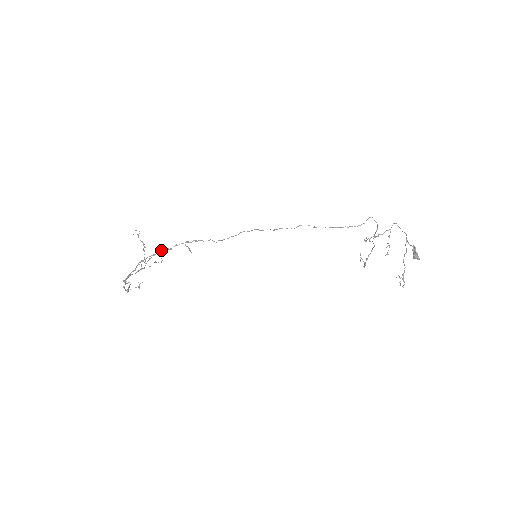
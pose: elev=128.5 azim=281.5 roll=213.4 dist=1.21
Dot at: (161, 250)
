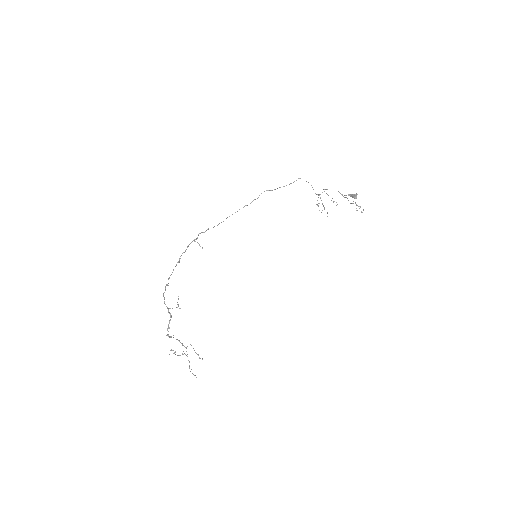
Dot at: occluded
